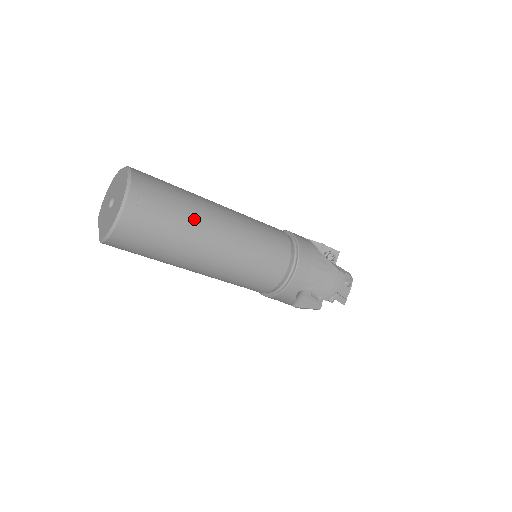
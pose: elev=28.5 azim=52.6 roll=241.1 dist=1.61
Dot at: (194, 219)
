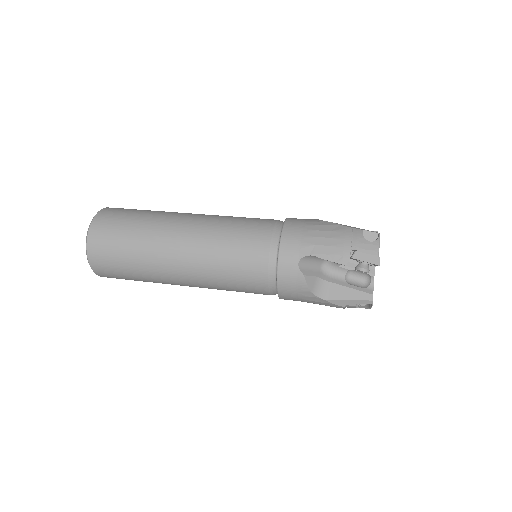
Dot at: (155, 282)
